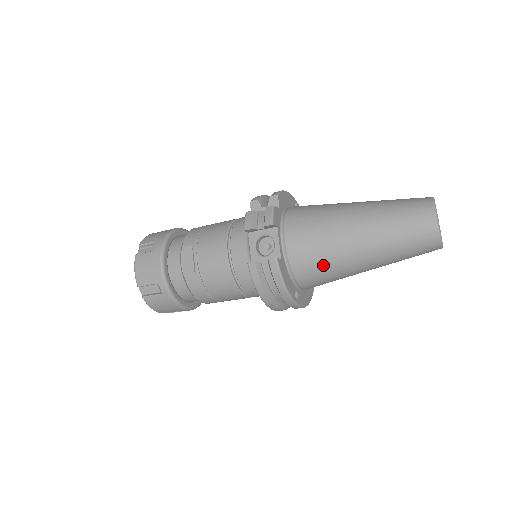
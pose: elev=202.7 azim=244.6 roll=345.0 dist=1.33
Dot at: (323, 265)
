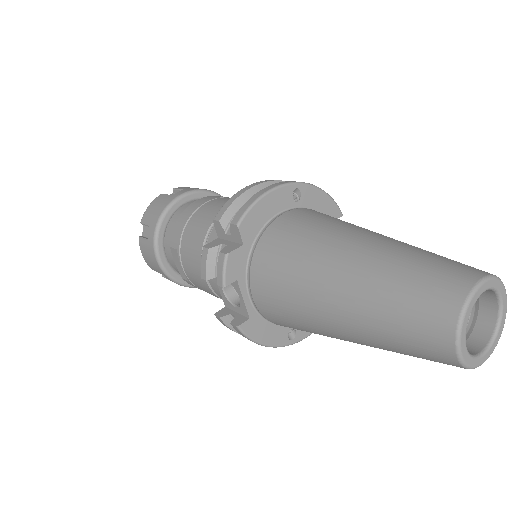
Dot at: occluded
